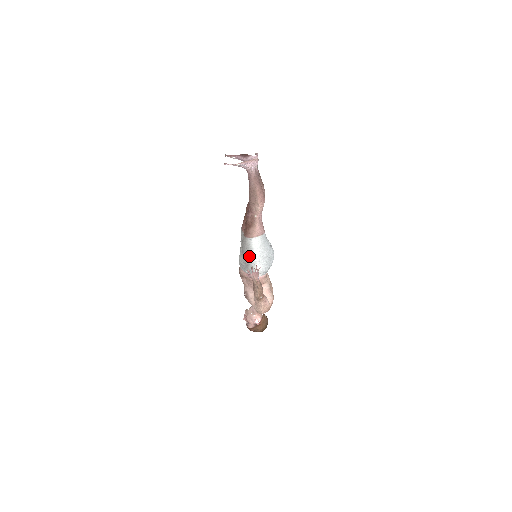
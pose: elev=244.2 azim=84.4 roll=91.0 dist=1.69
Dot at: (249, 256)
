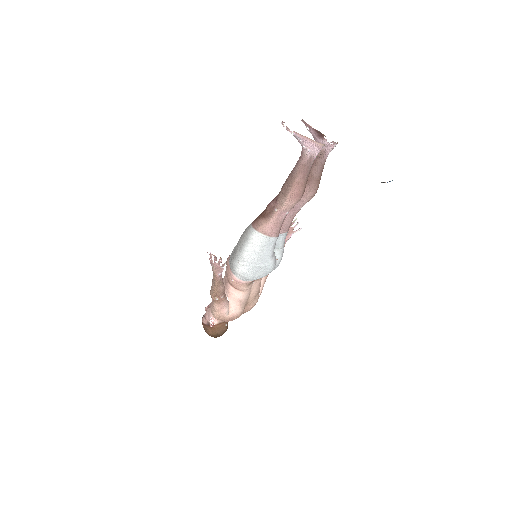
Dot at: (240, 247)
